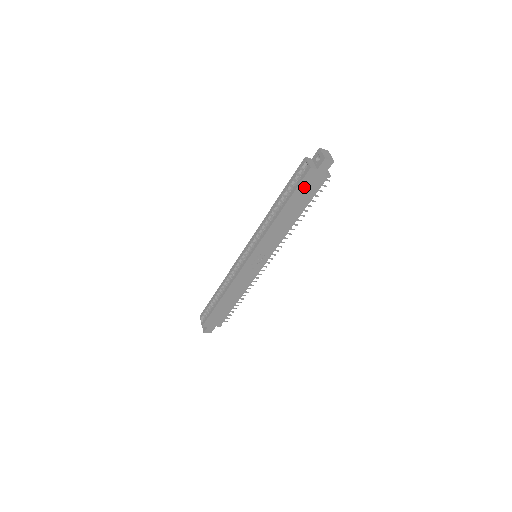
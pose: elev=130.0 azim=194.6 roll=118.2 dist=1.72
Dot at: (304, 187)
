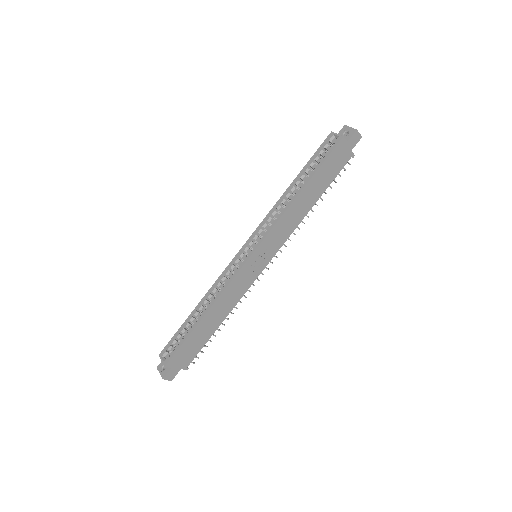
Dot at: (331, 161)
